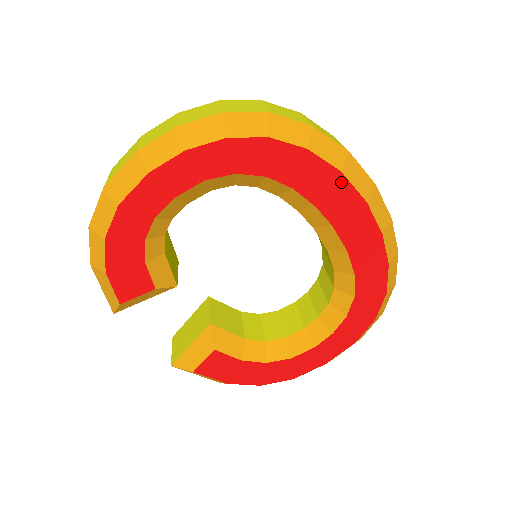
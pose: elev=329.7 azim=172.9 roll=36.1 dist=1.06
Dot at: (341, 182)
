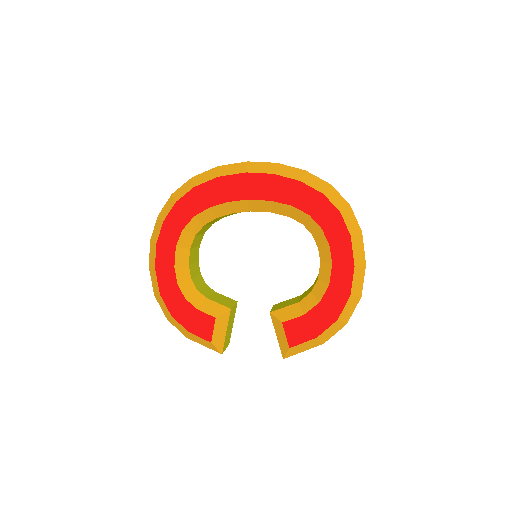
Dot at: (224, 180)
